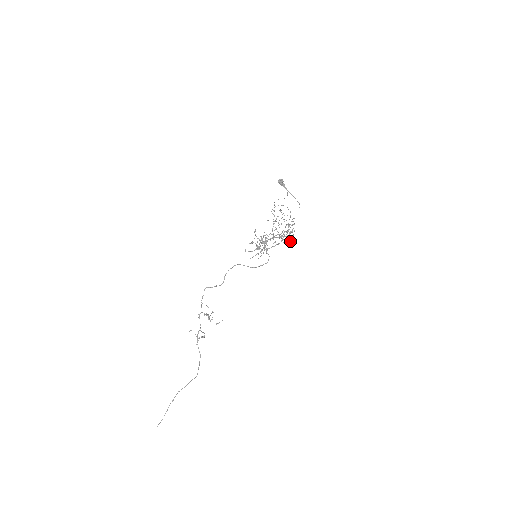
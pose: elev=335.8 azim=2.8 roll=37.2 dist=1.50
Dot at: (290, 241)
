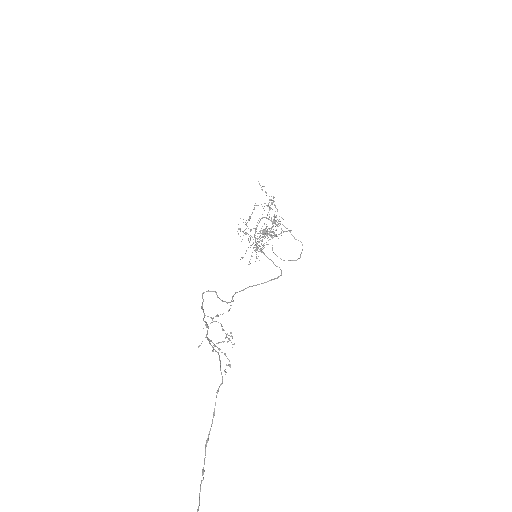
Dot at: (300, 256)
